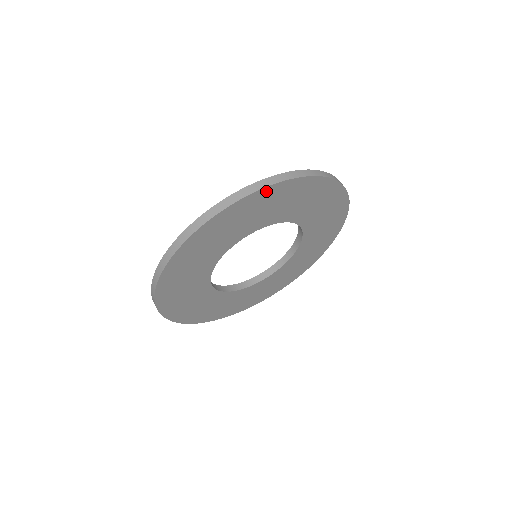
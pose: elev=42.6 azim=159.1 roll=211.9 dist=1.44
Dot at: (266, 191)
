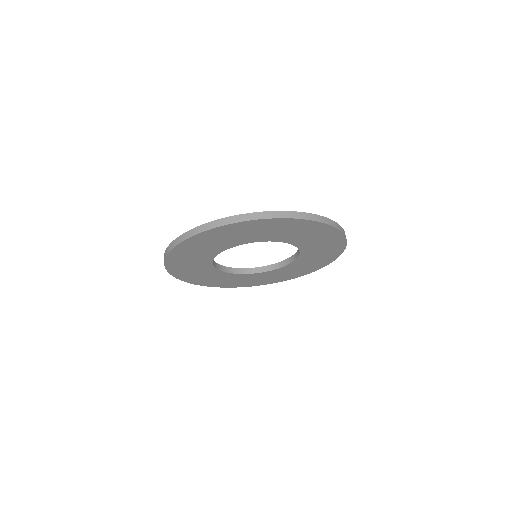
Dot at: (247, 223)
